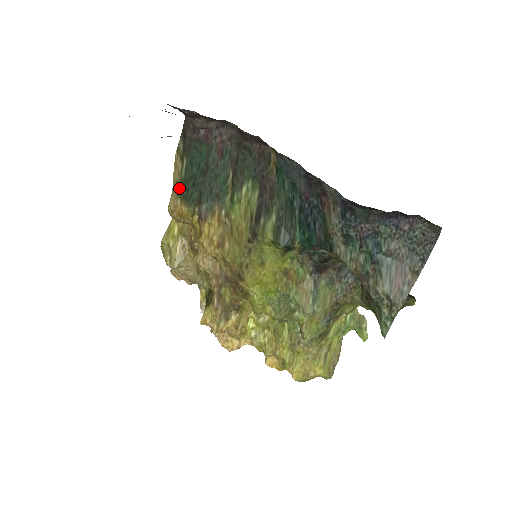
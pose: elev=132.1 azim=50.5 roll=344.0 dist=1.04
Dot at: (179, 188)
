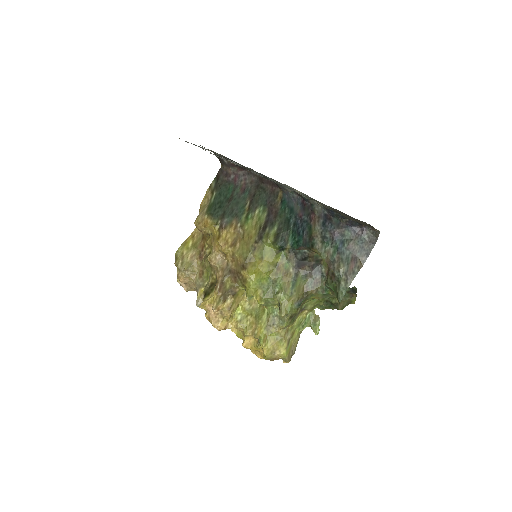
Dot at: (208, 208)
